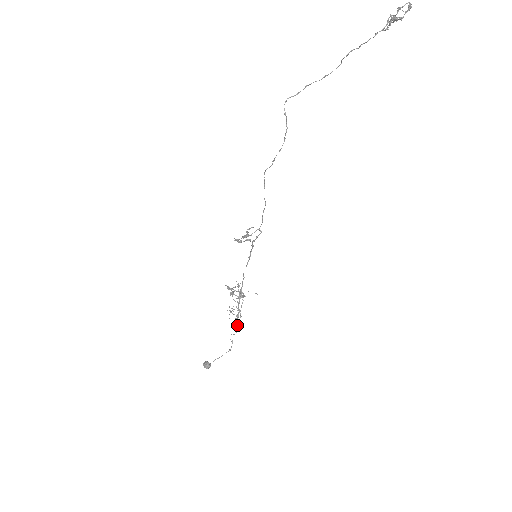
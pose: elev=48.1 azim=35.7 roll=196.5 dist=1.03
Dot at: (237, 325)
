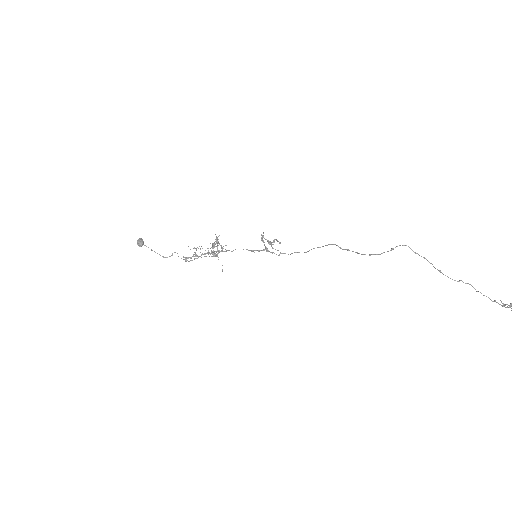
Dot at: (188, 258)
